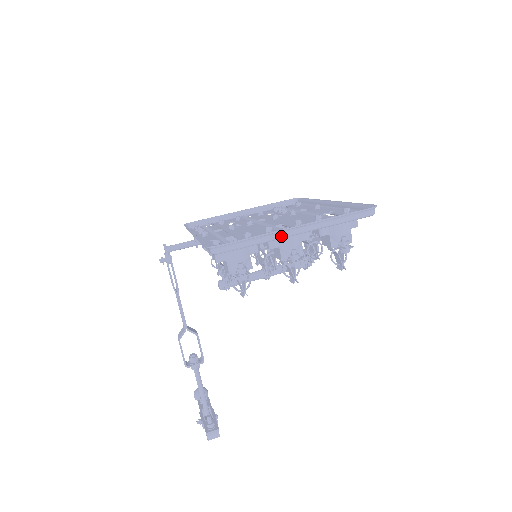
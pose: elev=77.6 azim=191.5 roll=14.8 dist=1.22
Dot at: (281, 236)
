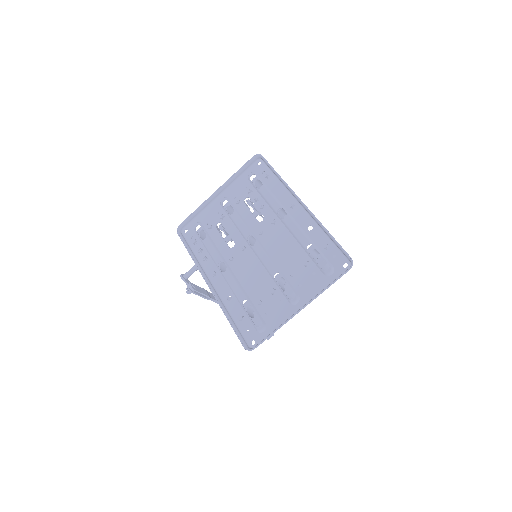
Dot at: occluded
